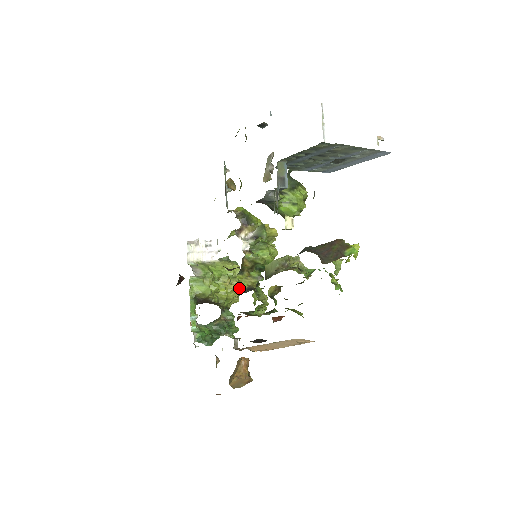
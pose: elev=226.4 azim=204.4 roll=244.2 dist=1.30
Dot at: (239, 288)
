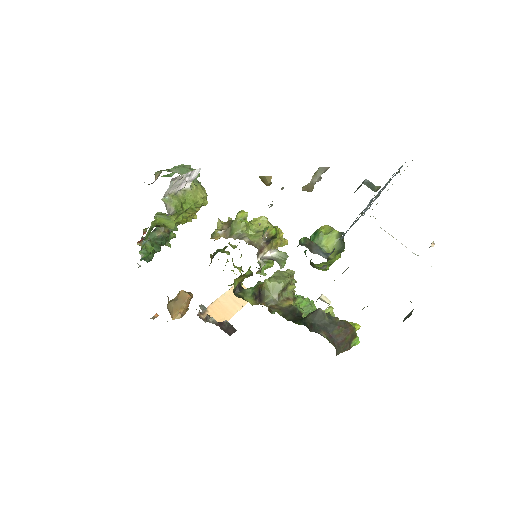
Dot at: occluded
